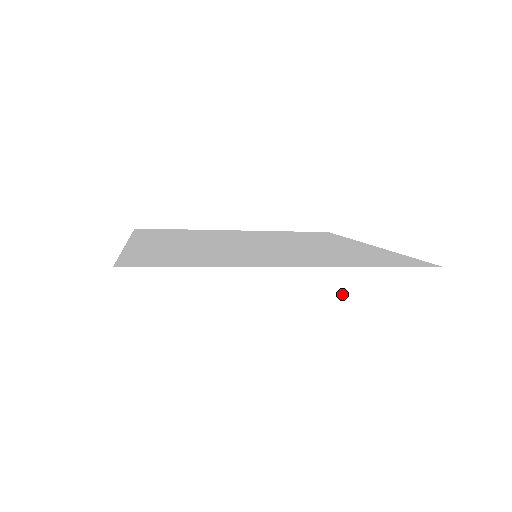
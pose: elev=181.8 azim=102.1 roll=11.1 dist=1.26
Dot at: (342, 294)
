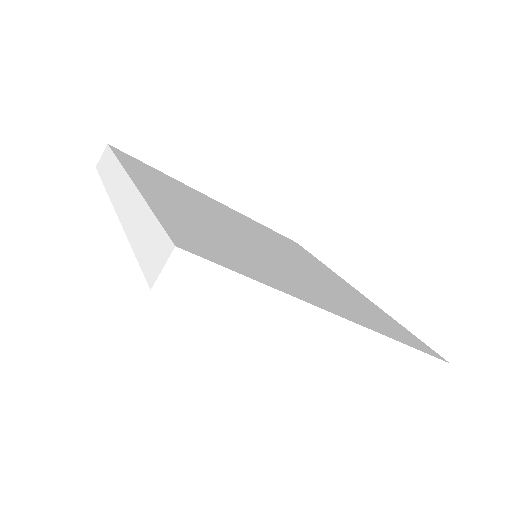
Dot at: (368, 361)
